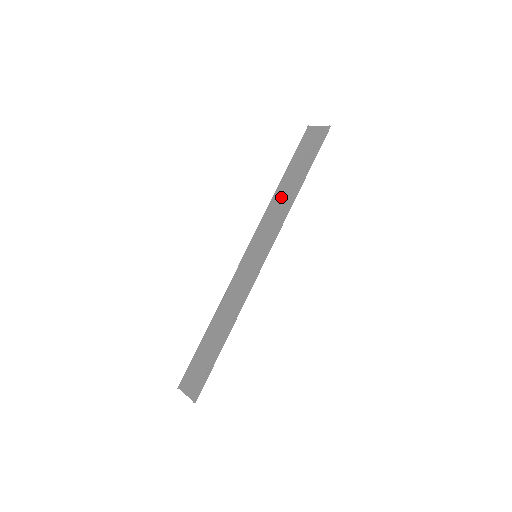
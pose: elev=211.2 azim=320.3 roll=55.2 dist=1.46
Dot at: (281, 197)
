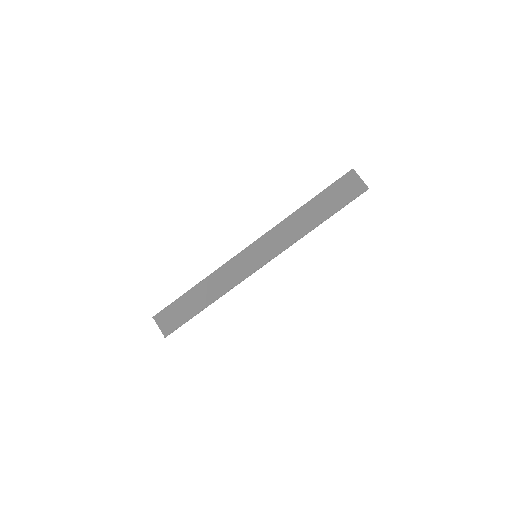
Dot at: (299, 219)
